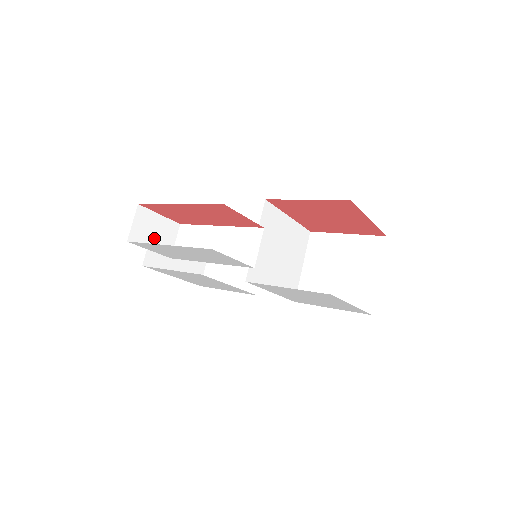
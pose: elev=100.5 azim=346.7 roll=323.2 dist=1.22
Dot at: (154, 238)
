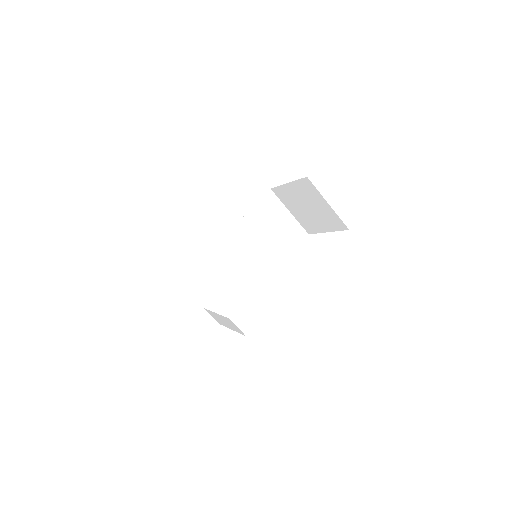
Dot at: (202, 332)
